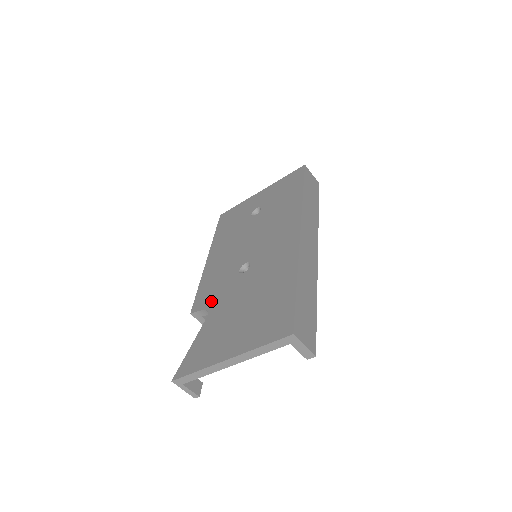
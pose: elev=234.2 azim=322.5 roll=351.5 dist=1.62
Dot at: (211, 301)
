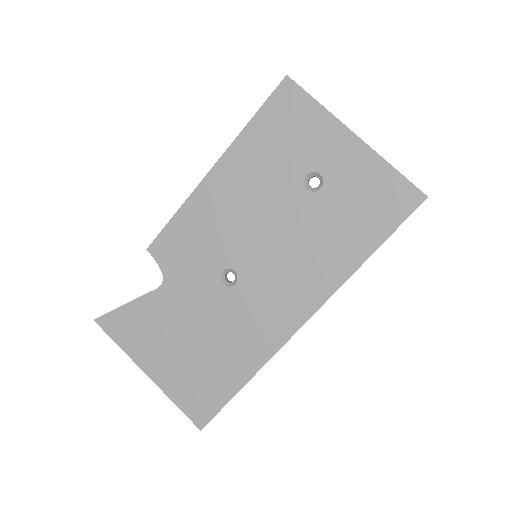
Dot at: (173, 270)
